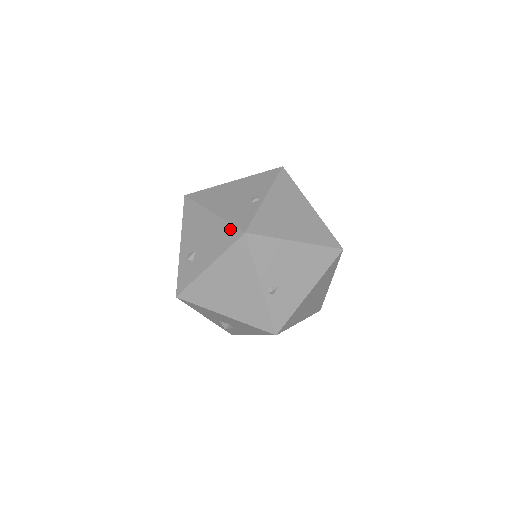
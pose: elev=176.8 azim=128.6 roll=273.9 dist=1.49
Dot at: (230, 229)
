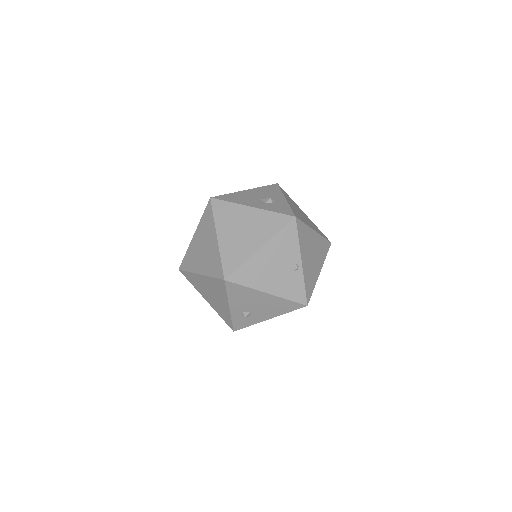
Dot at: (291, 304)
